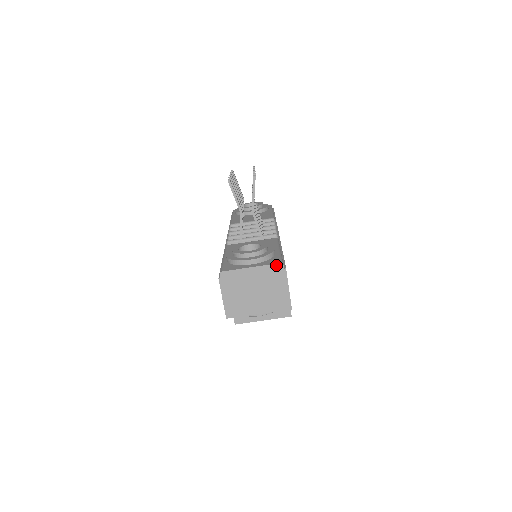
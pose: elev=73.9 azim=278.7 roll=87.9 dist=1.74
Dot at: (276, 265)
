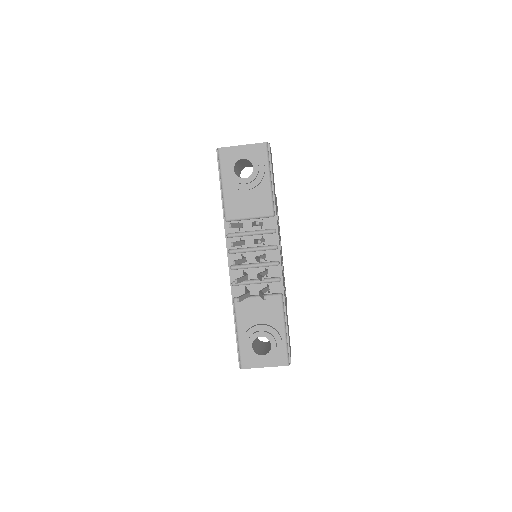
Dot at: occluded
